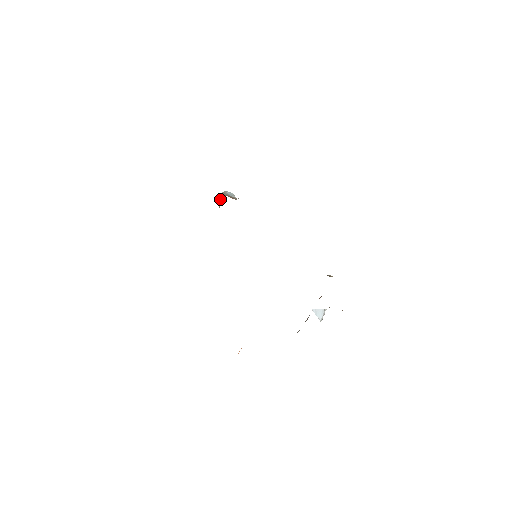
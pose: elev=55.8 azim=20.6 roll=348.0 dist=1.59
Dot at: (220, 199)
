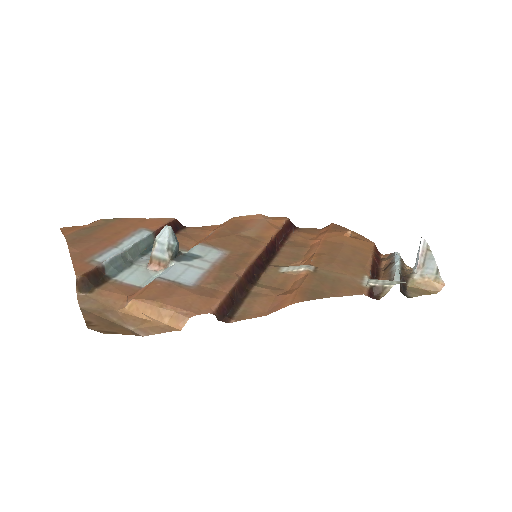
Dot at: occluded
